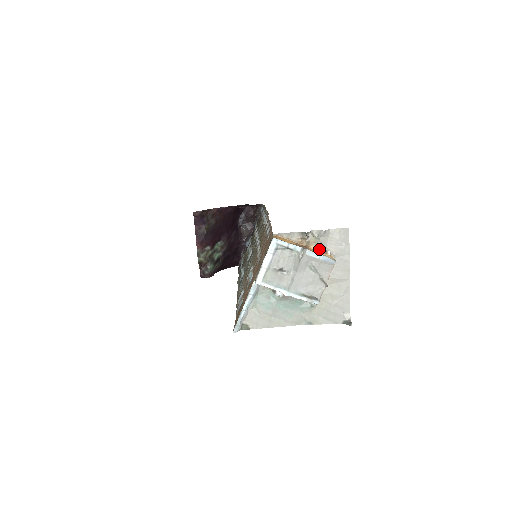
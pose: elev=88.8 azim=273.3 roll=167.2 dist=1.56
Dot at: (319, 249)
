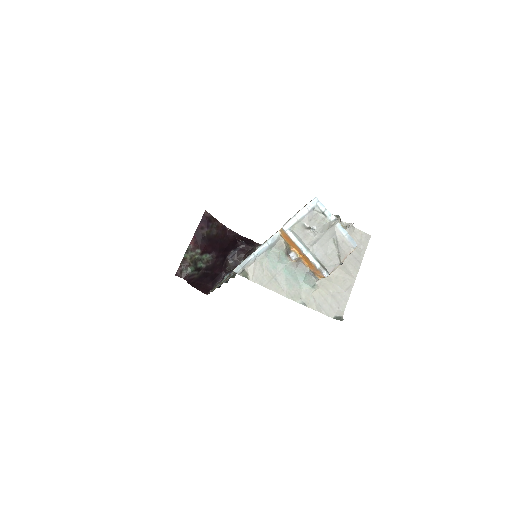
Dot at: occluded
